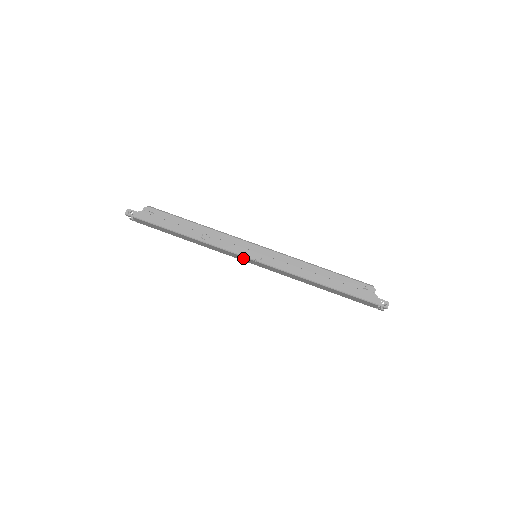
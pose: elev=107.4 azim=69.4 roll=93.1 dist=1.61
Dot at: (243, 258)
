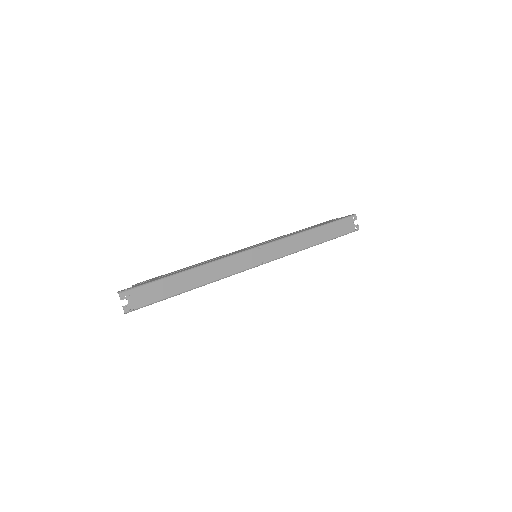
Dot at: (250, 257)
